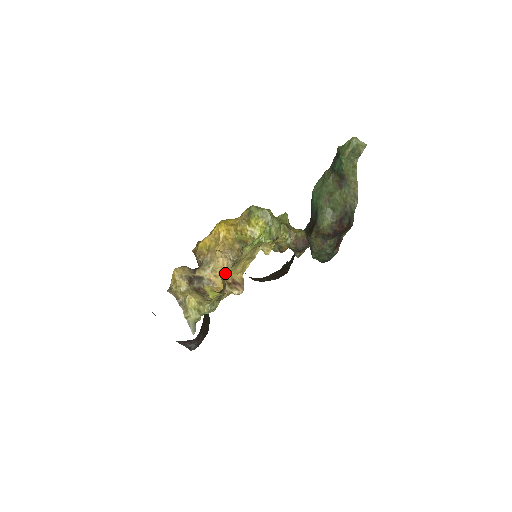
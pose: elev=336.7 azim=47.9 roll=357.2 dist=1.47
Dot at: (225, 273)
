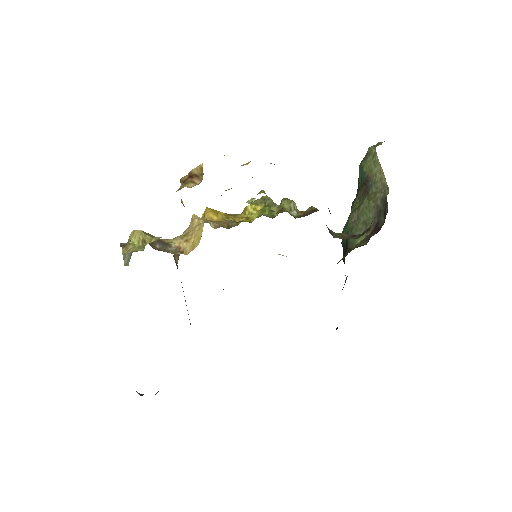
Dot at: occluded
